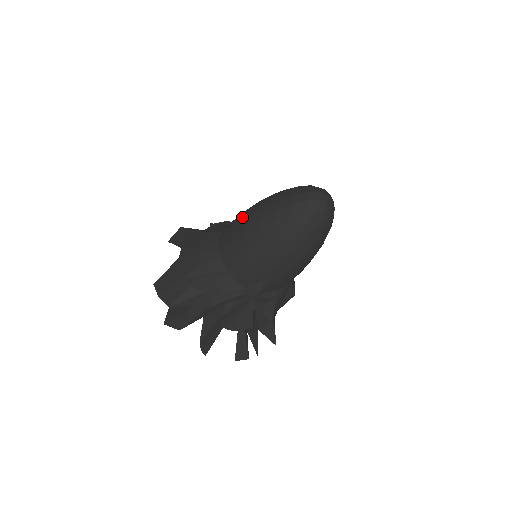
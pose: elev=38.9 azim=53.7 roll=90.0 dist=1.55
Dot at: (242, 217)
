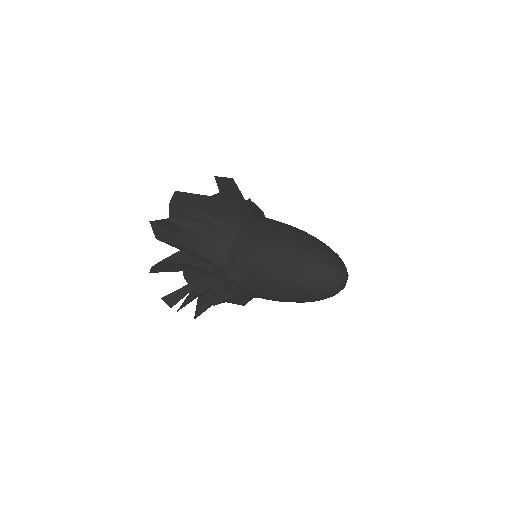
Dot at: (281, 226)
